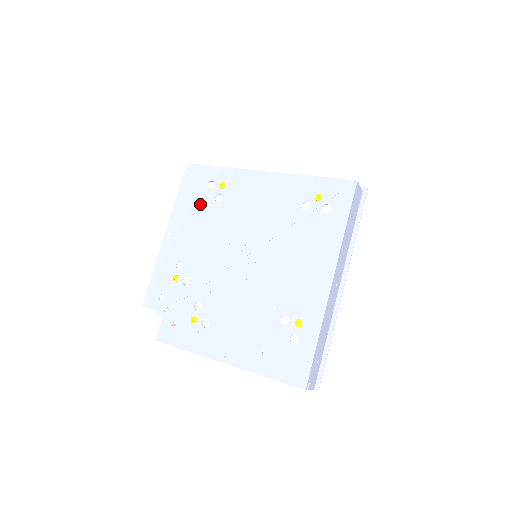
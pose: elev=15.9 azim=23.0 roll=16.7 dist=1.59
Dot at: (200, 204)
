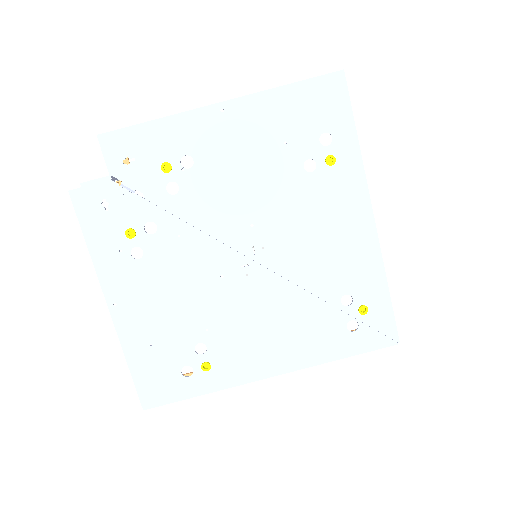
Dot at: (289, 139)
